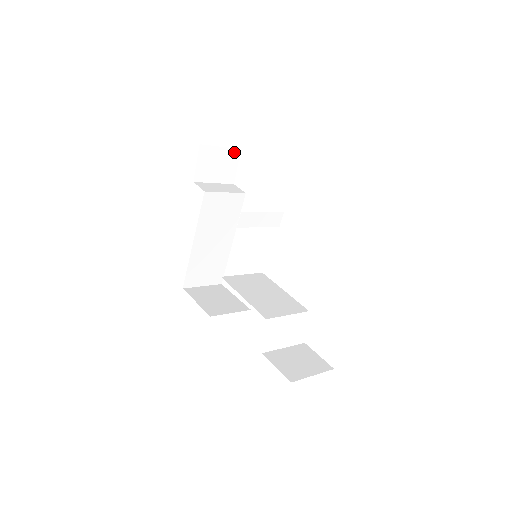
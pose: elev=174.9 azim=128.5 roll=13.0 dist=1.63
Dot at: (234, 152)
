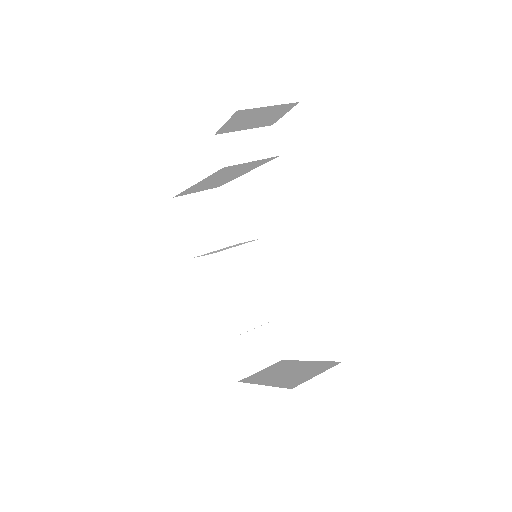
Dot at: (287, 105)
